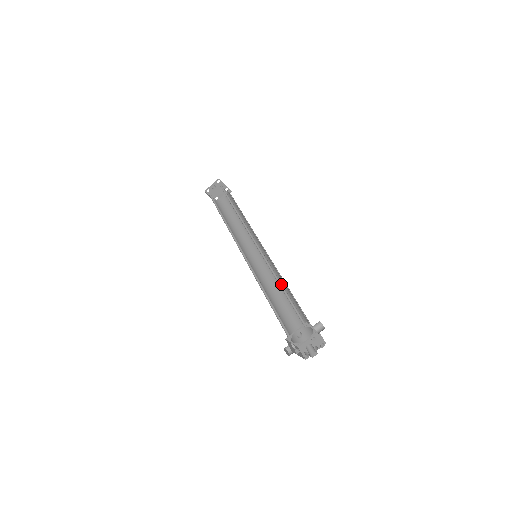
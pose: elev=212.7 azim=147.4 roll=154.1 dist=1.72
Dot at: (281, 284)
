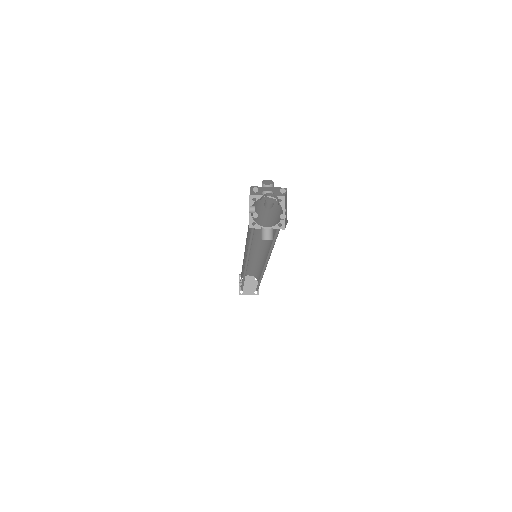
Dot at: occluded
